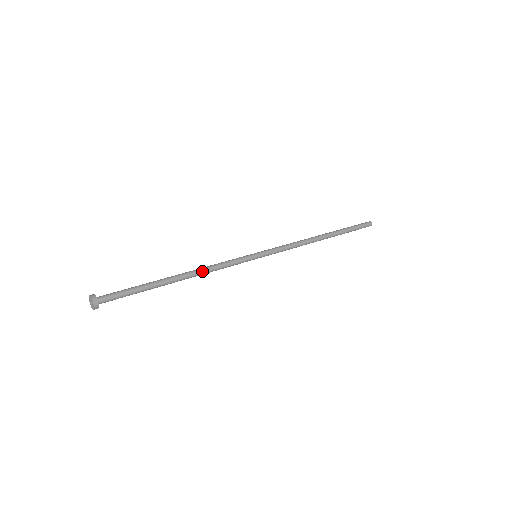
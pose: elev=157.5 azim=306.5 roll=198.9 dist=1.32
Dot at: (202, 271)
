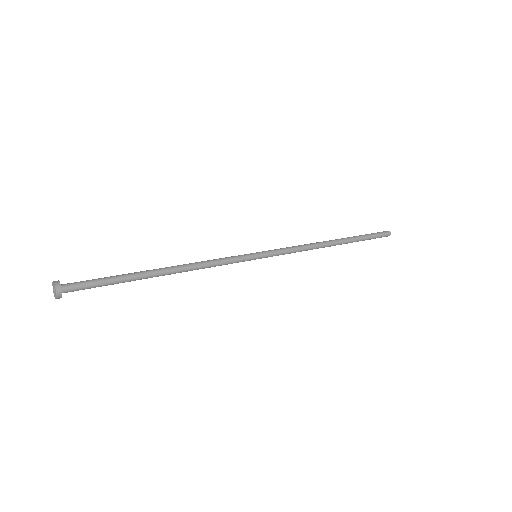
Dot at: (191, 268)
